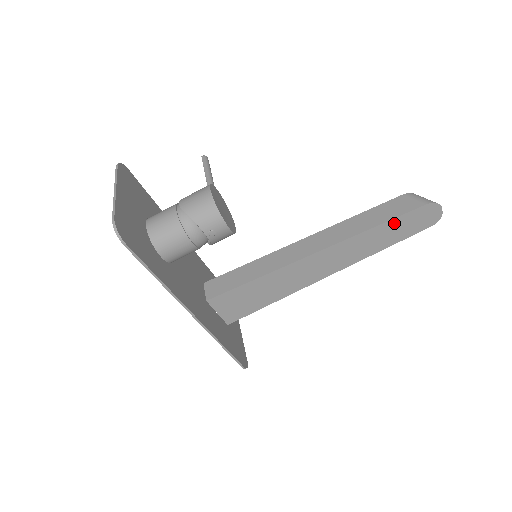
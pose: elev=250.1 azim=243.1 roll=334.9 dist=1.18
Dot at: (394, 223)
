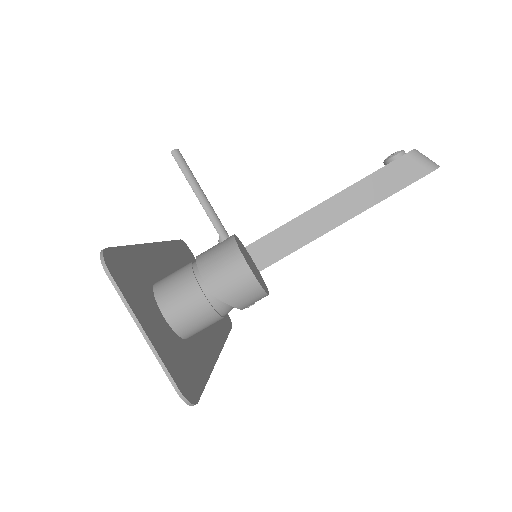
Dot at: (396, 192)
